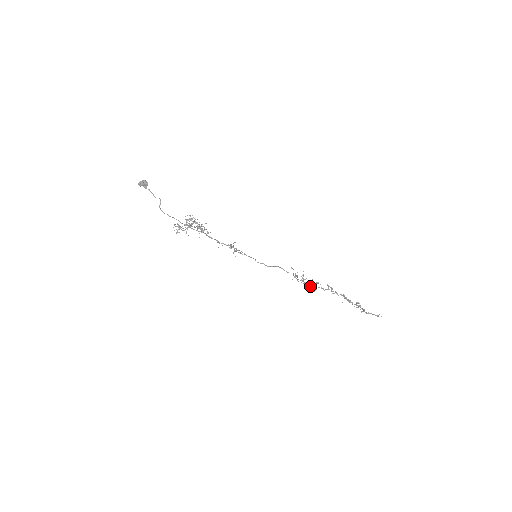
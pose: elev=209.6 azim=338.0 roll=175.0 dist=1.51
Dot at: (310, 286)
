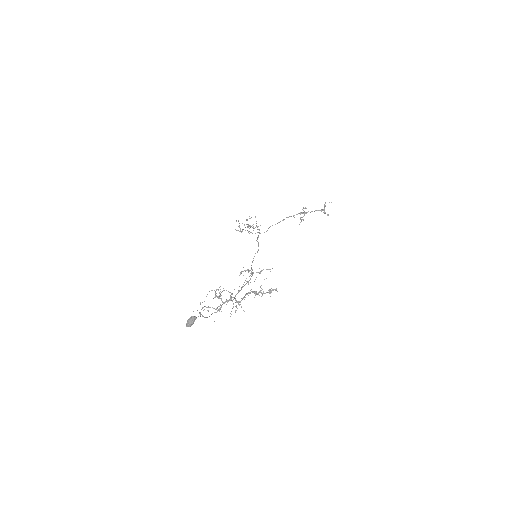
Dot at: (248, 225)
